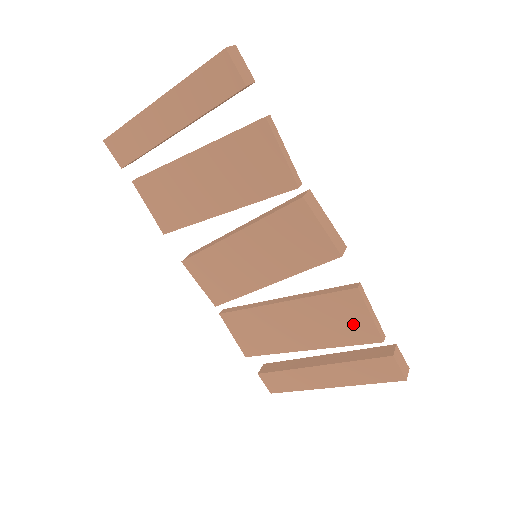
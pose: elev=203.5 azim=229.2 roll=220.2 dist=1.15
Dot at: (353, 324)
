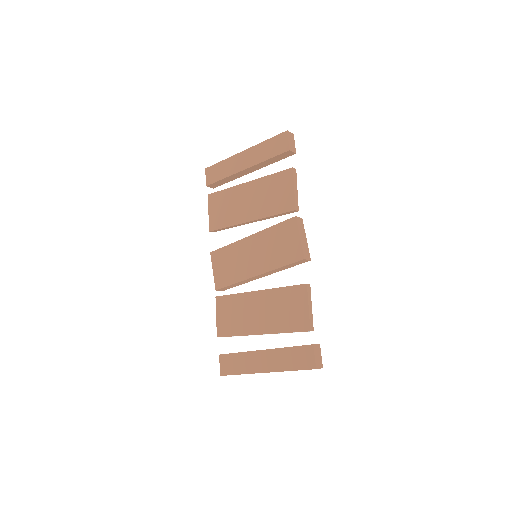
Dot at: (296, 313)
